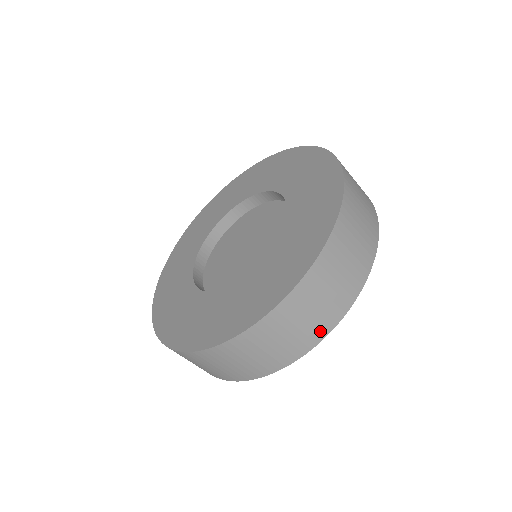
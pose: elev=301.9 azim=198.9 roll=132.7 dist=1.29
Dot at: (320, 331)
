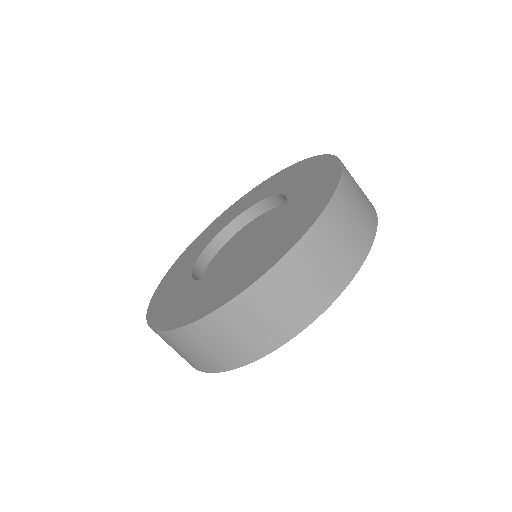
Dot at: (224, 364)
